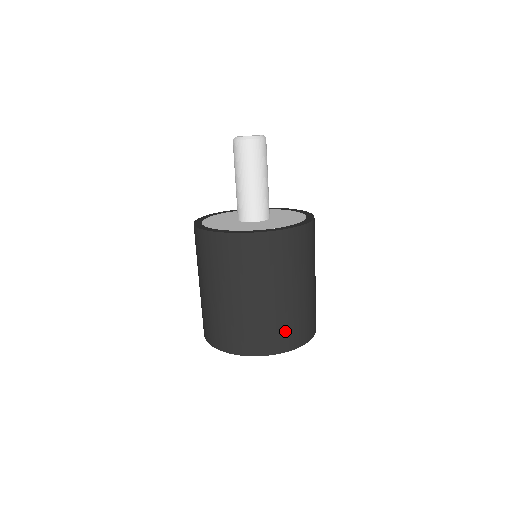
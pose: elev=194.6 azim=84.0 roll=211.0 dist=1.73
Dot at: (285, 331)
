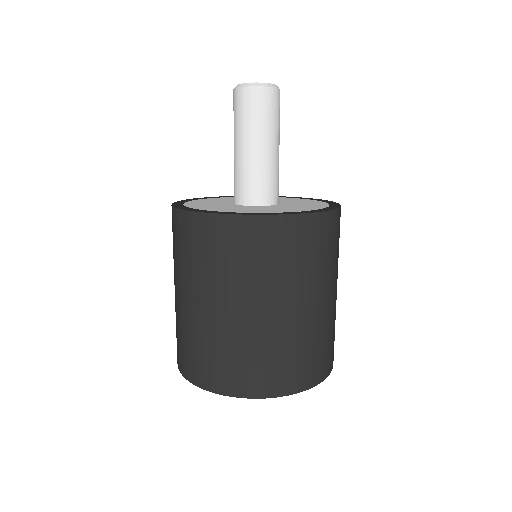
Dot at: (284, 365)
